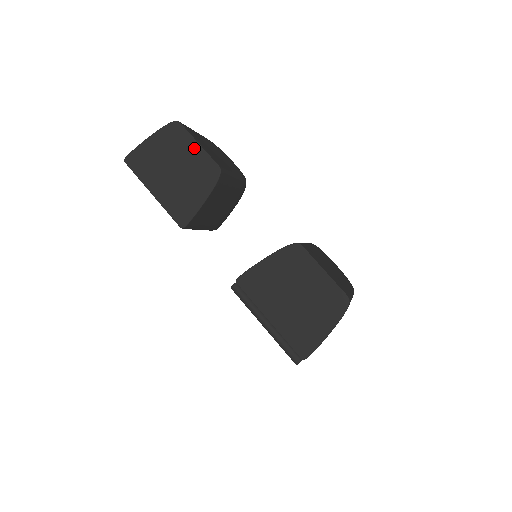
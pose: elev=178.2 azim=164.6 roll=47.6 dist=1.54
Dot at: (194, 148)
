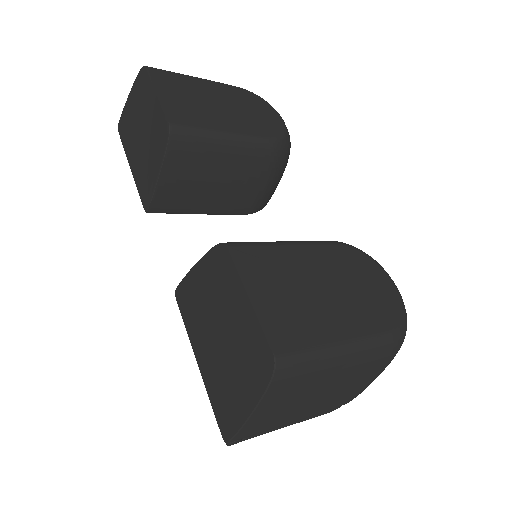
Dot at: (153, 100)
